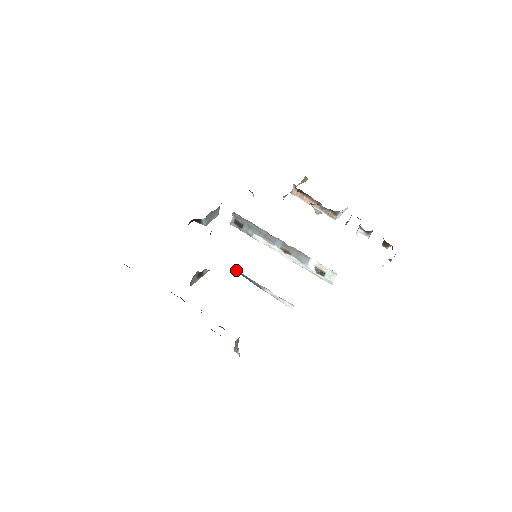
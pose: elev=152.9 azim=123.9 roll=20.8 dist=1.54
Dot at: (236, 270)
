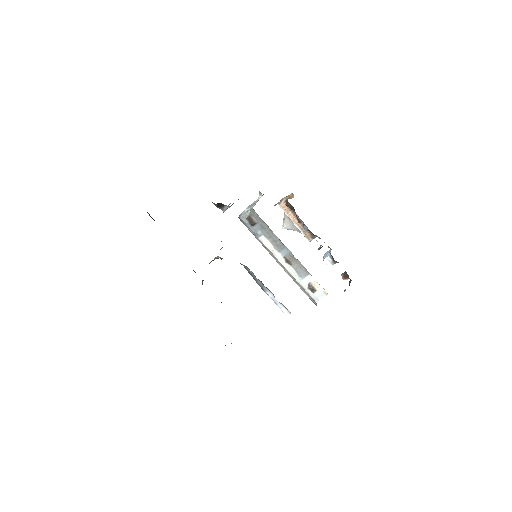
Dot at: (246, 266)
